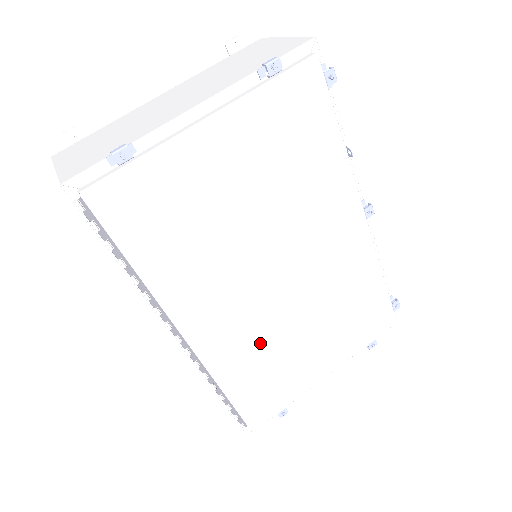
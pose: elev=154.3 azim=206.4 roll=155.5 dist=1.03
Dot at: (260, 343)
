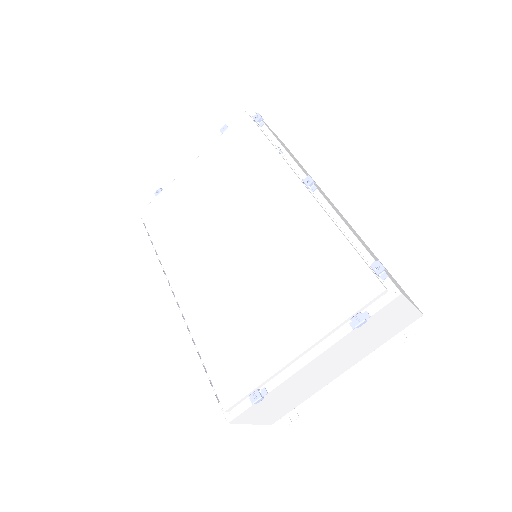
Dot at: (225, 303)
